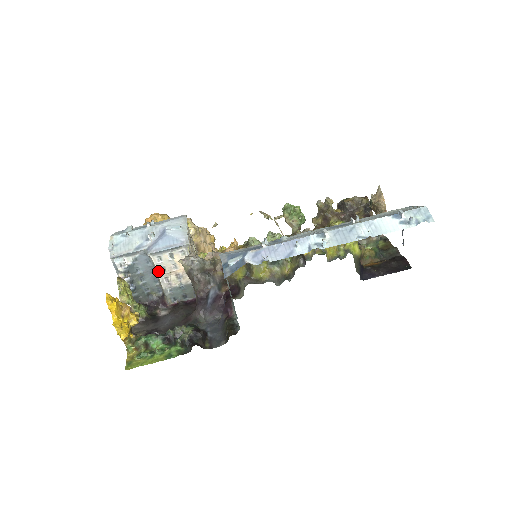
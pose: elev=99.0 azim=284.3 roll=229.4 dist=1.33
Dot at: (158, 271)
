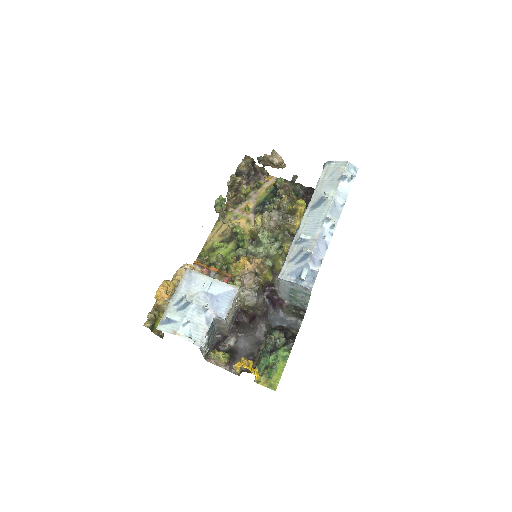
Dot at: (226, 323)
